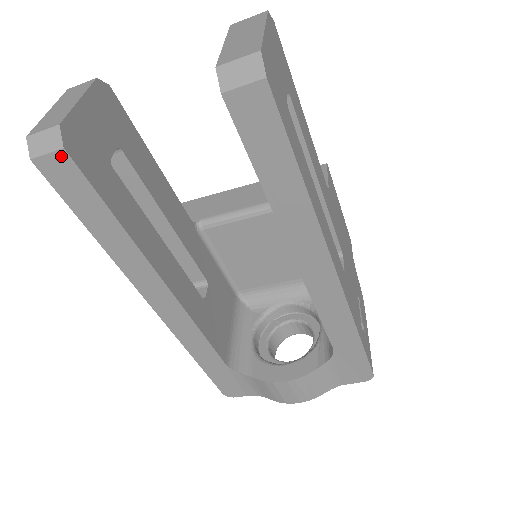
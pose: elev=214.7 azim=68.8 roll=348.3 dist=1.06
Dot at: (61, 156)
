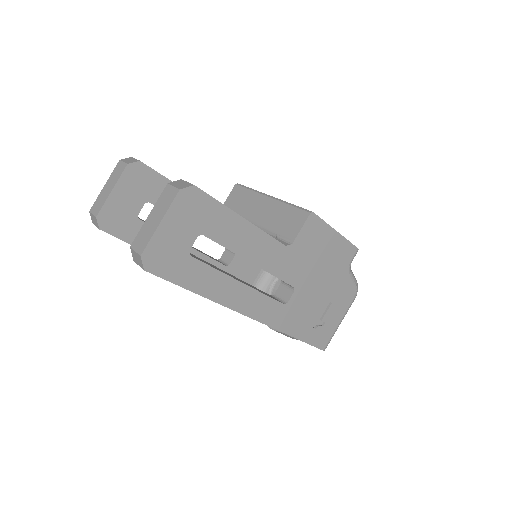
Dot at: occluded
